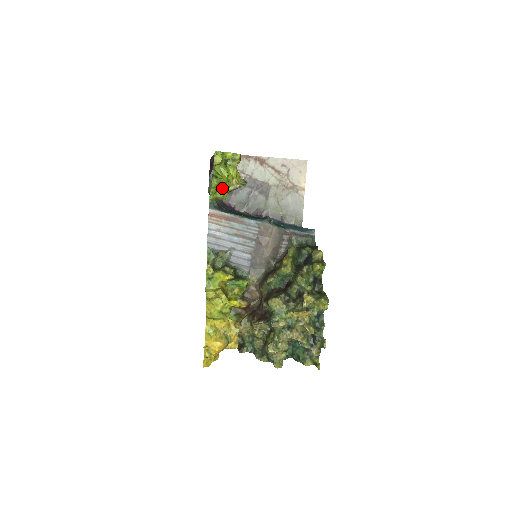
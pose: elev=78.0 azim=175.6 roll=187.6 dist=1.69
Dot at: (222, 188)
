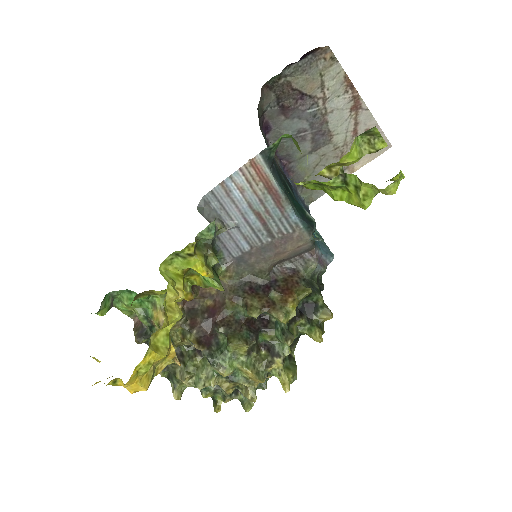
Dot at: (328, 190)
